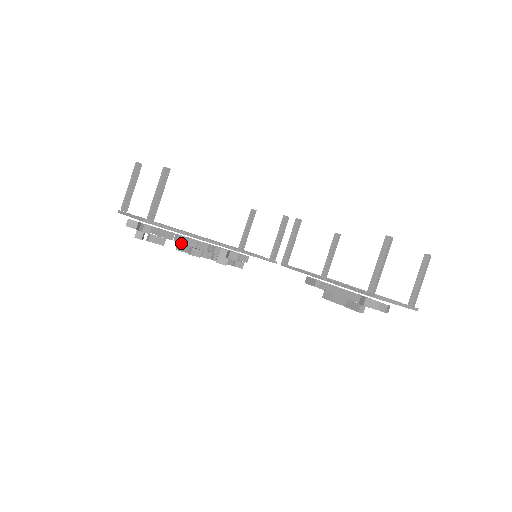
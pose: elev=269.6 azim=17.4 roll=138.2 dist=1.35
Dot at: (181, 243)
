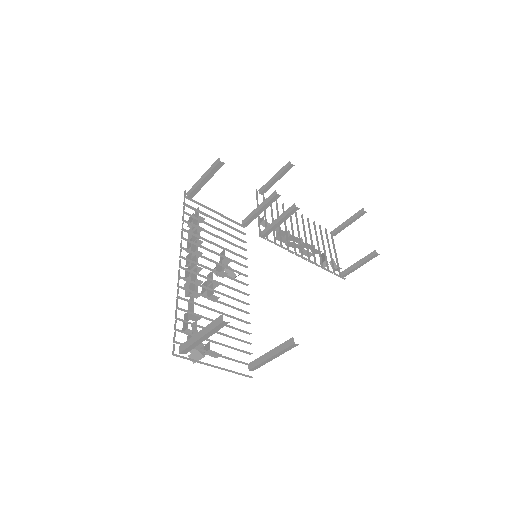
Dot at: occluded
